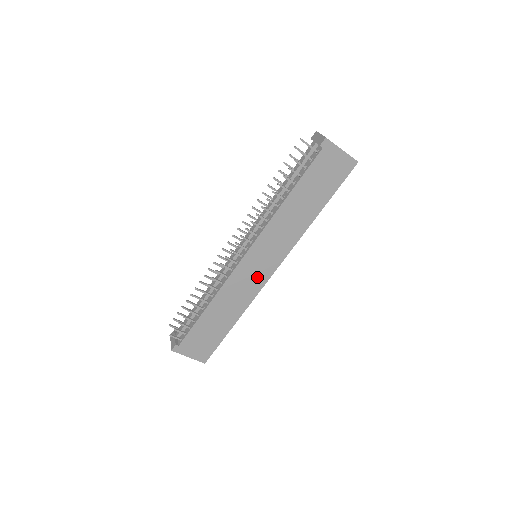
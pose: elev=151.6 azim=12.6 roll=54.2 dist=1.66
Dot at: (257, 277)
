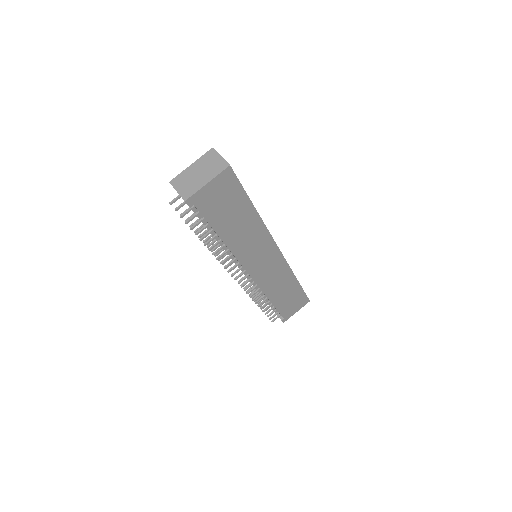
Dot at: (274, 265)
